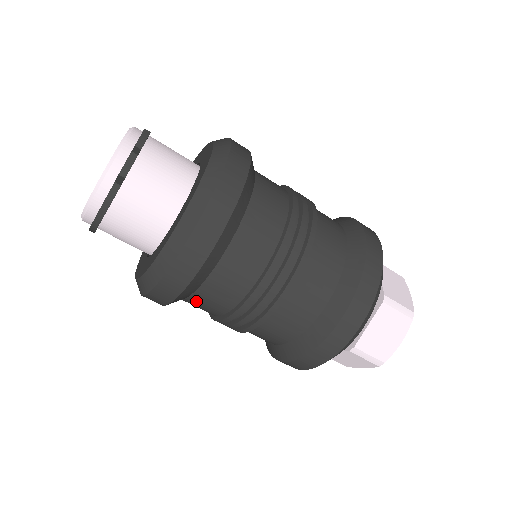
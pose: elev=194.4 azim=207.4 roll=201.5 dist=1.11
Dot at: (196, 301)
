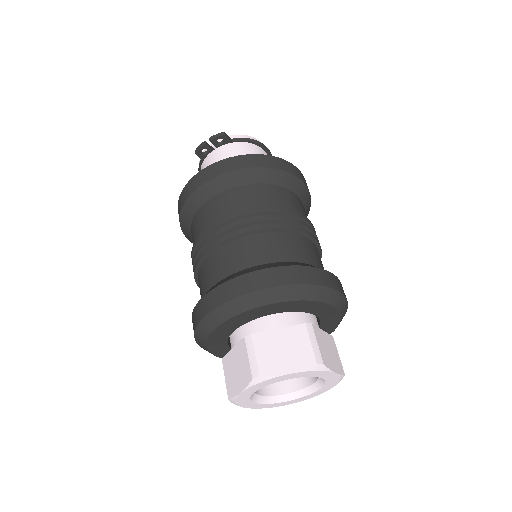
Dot at: occluded
